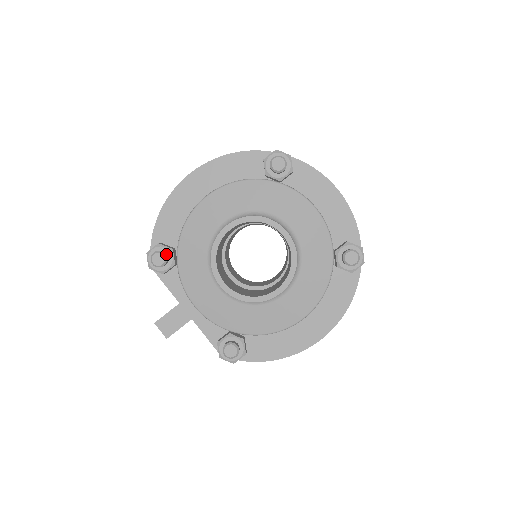
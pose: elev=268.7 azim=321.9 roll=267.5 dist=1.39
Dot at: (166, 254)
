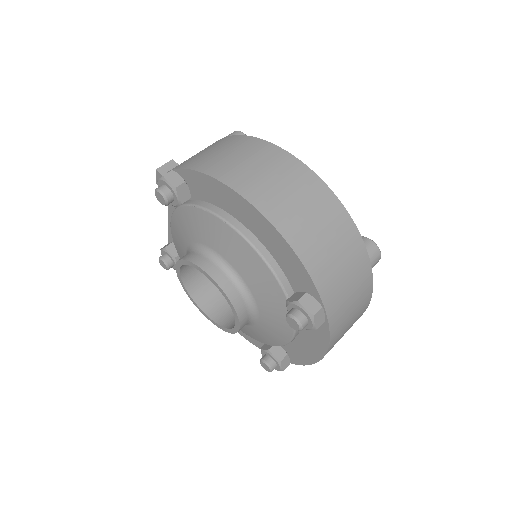
Dot at: (171, 201)
